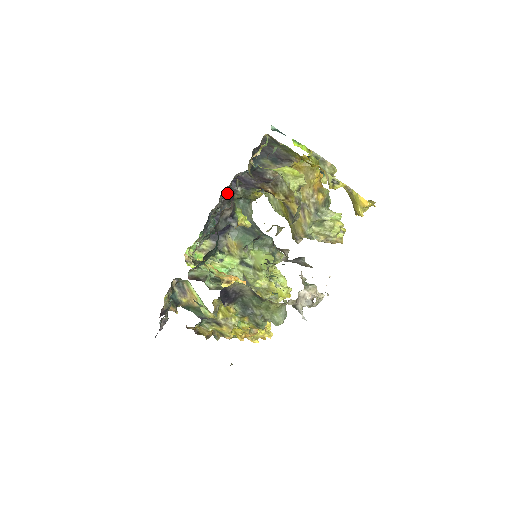
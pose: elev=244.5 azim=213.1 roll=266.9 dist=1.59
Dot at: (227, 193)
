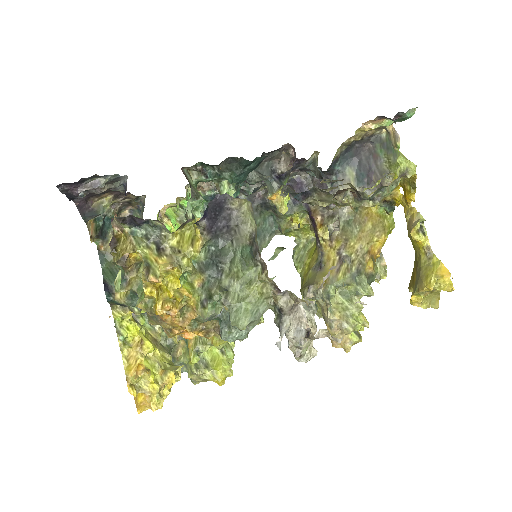
Dot at: occluded
